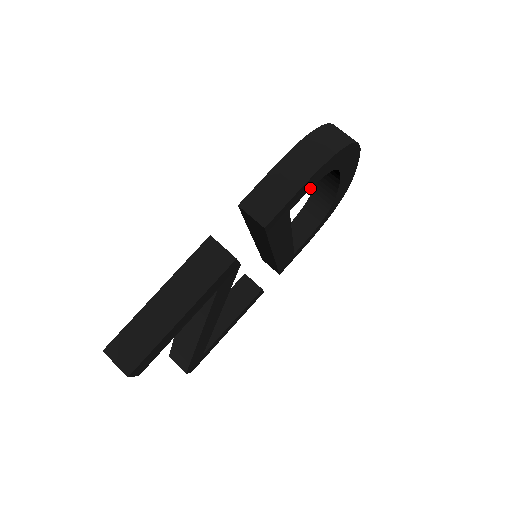
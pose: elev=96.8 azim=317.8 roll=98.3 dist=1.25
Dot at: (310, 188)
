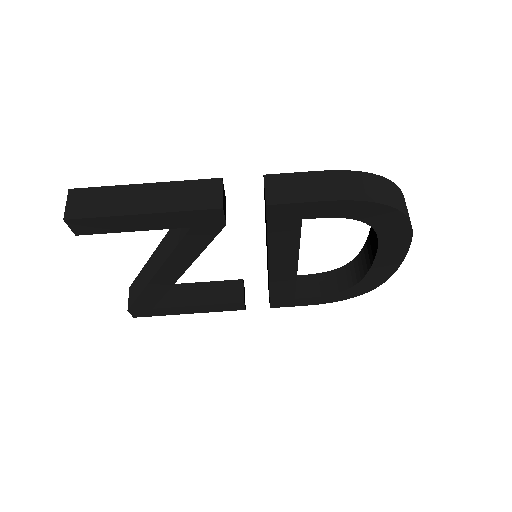
Dot at: (335, 216)
